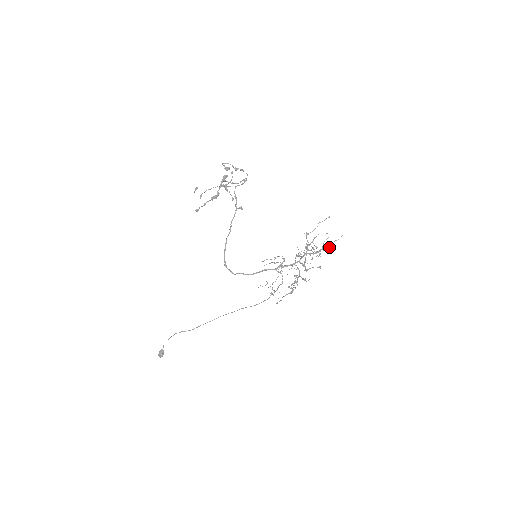
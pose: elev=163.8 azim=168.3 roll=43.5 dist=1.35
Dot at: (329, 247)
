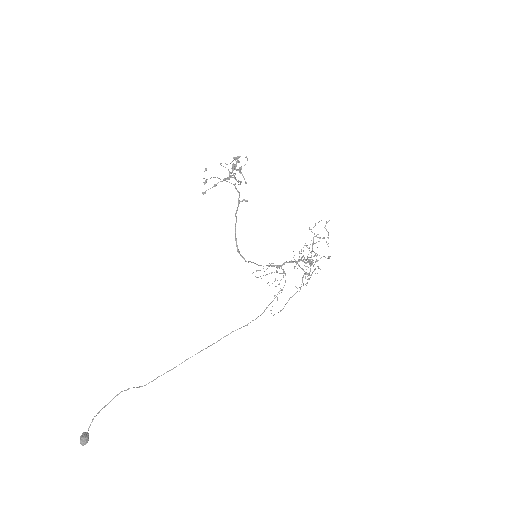
Dot at: occluded
